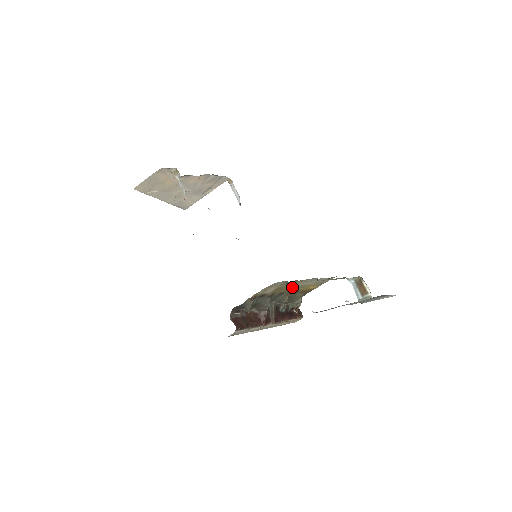
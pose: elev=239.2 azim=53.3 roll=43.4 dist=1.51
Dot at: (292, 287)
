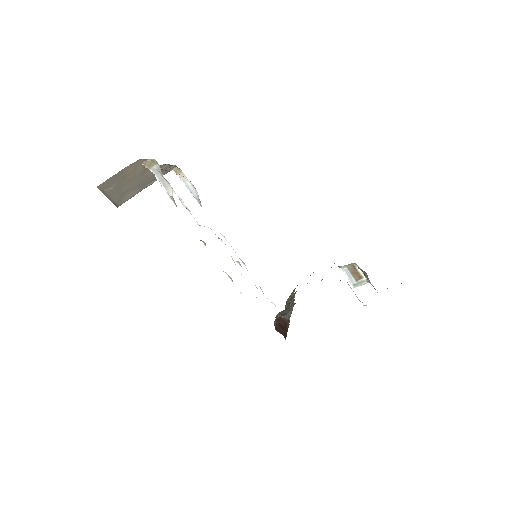
Dot at: occluded
